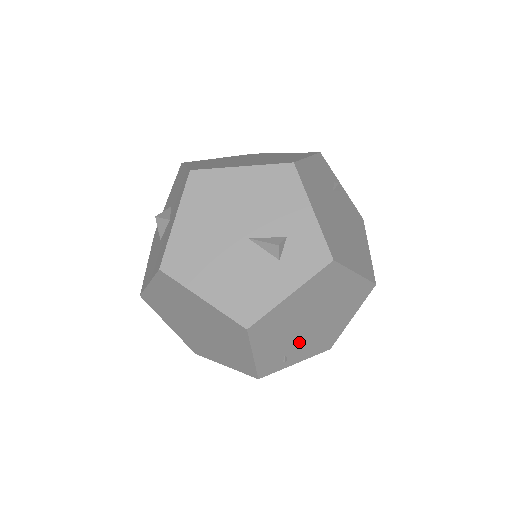
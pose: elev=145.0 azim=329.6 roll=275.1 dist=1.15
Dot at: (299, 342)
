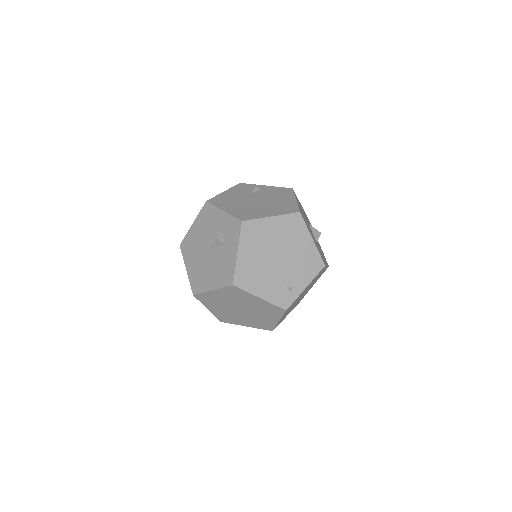
Dot at: (287, 274)
